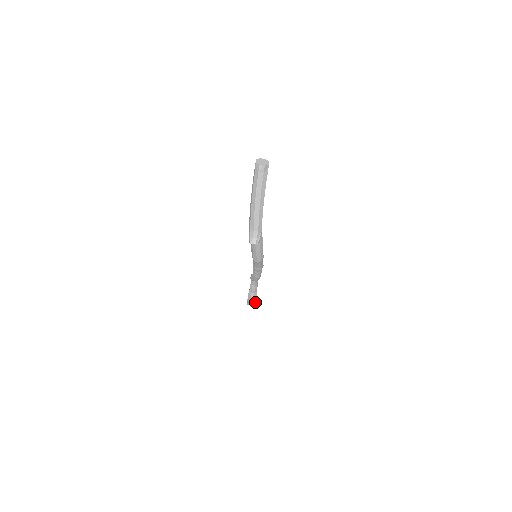
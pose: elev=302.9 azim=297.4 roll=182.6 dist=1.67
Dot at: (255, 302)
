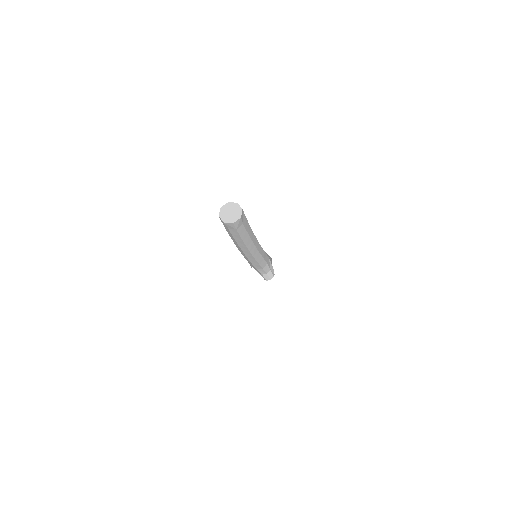
Dot at: occluded
